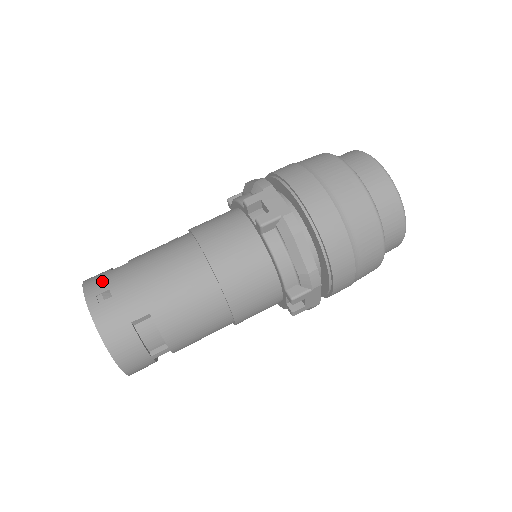
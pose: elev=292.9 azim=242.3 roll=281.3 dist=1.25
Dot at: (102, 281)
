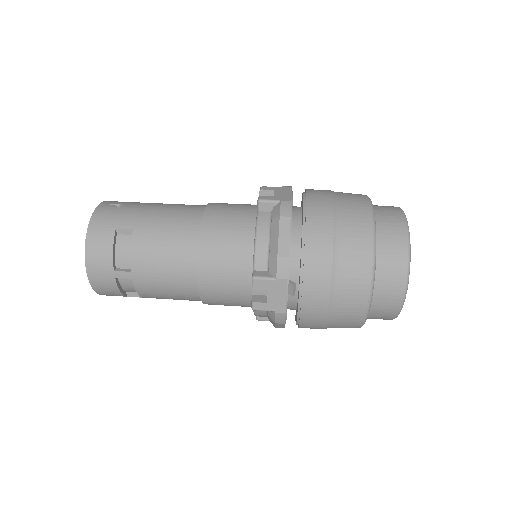
Dot at: occluded
